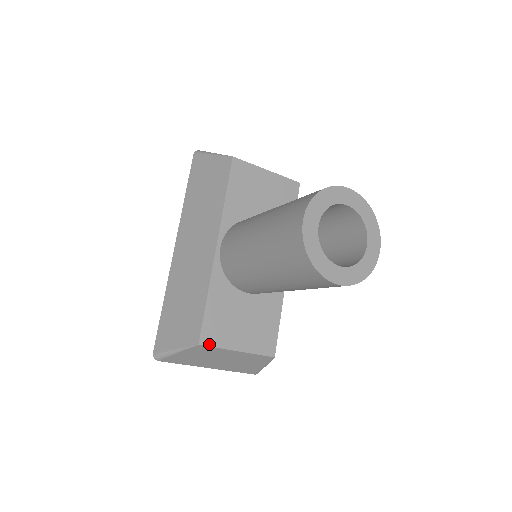
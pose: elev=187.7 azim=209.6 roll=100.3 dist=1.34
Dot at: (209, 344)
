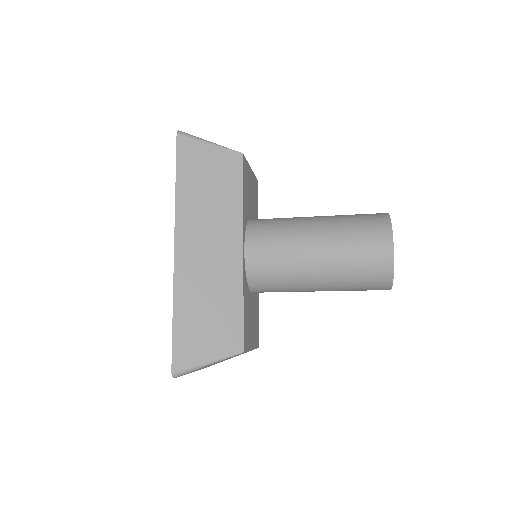
Dot at: (246, 349)
